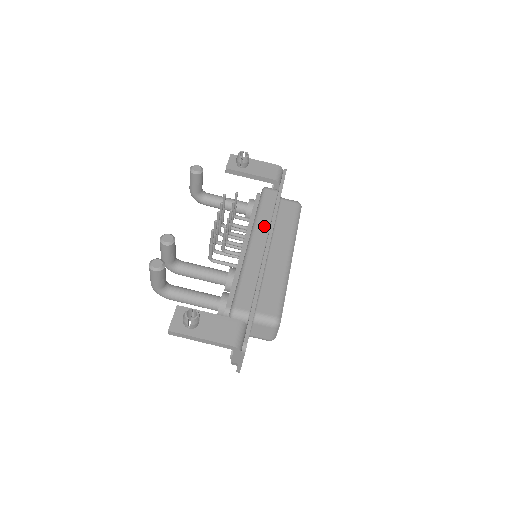
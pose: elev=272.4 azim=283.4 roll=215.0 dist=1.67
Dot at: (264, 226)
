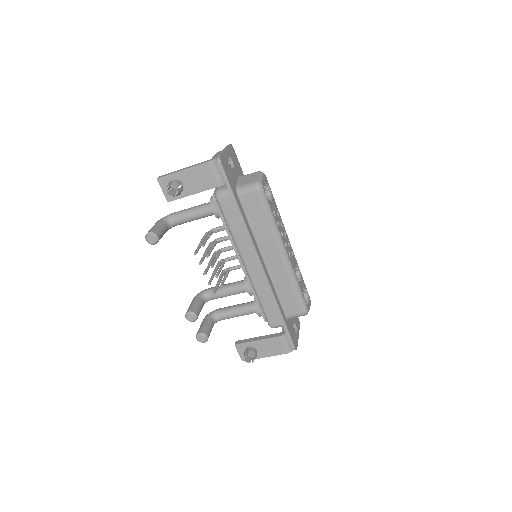
Dot at: (245, 245)
